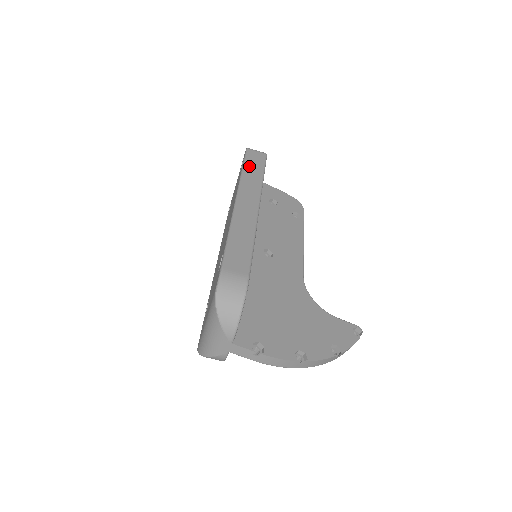
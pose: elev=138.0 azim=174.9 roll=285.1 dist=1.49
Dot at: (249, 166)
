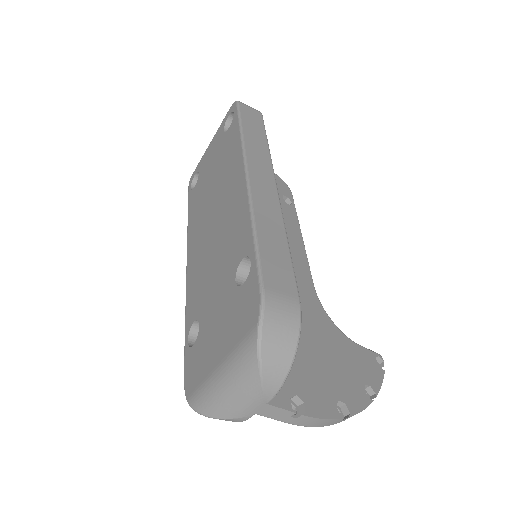
Dot at: (248, 126)
